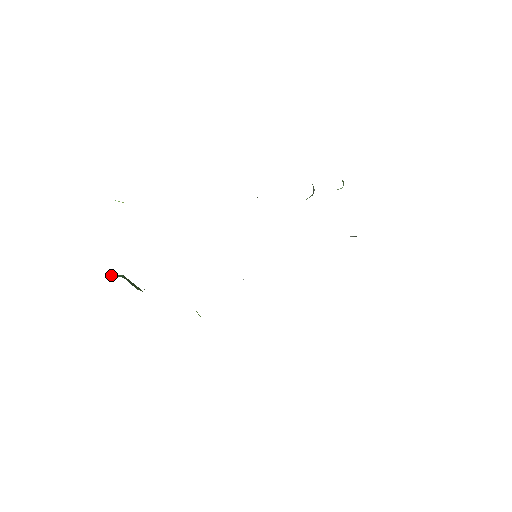
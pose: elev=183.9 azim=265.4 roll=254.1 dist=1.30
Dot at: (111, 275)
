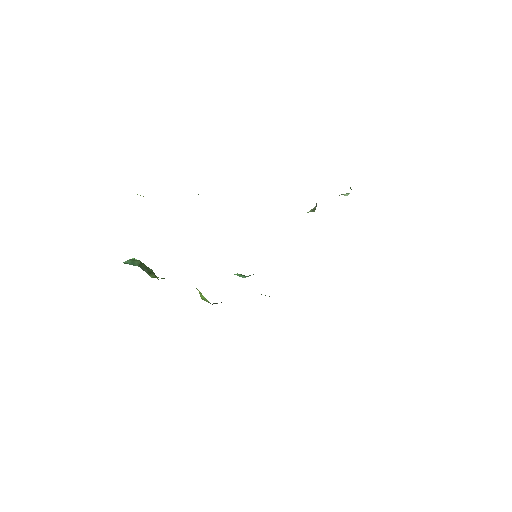
Dot at: (129, 262)
